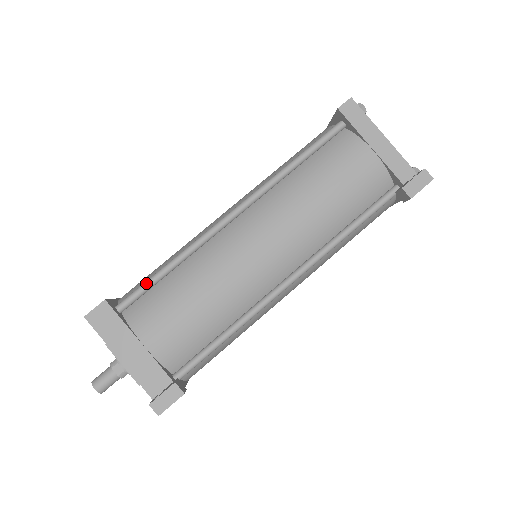
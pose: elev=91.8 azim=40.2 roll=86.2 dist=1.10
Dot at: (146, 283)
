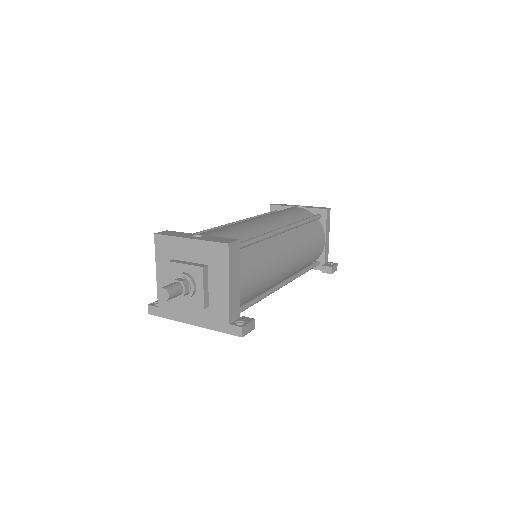
Dot at: (248, 242)
